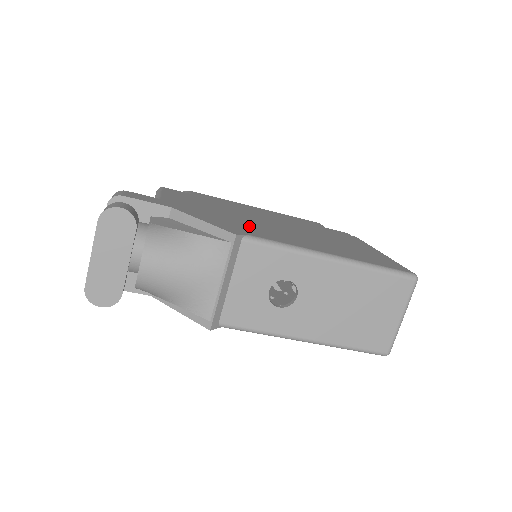
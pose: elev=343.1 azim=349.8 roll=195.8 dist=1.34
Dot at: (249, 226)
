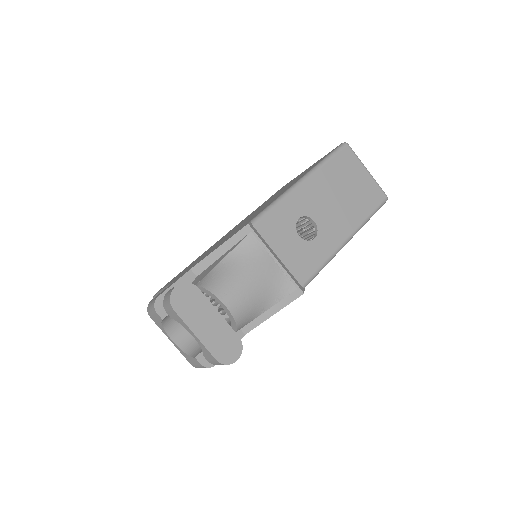
Dot at: occluded
